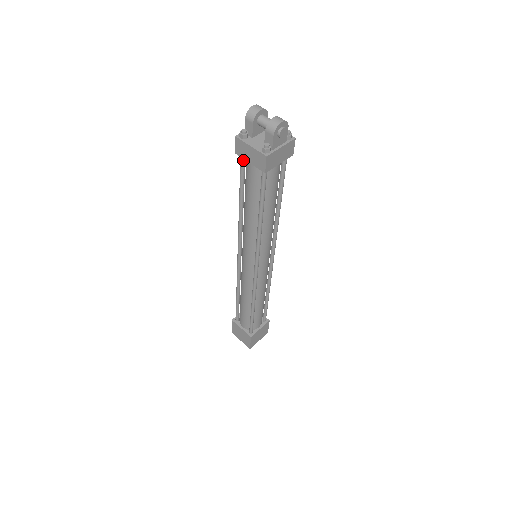
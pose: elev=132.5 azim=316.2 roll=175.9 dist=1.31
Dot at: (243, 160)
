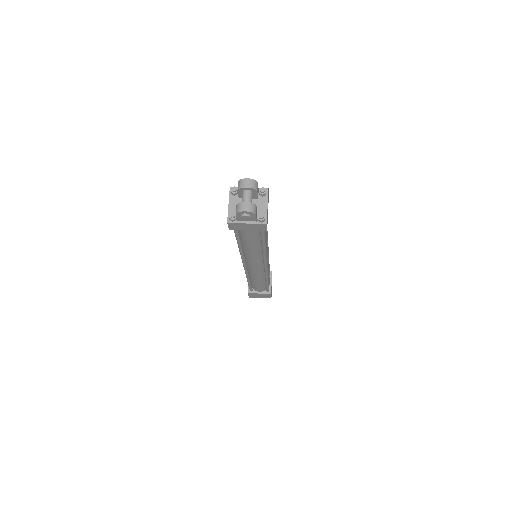
Dot at: occluded
